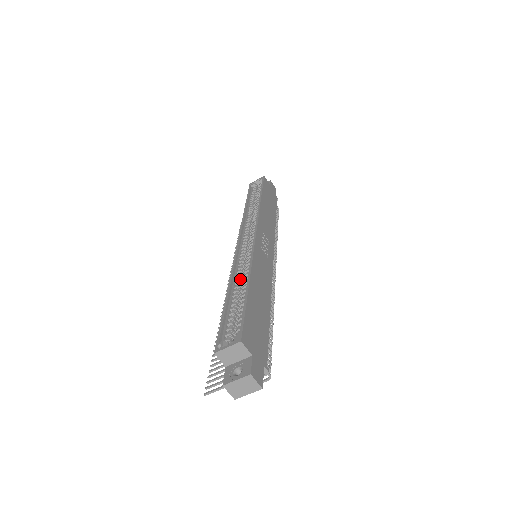
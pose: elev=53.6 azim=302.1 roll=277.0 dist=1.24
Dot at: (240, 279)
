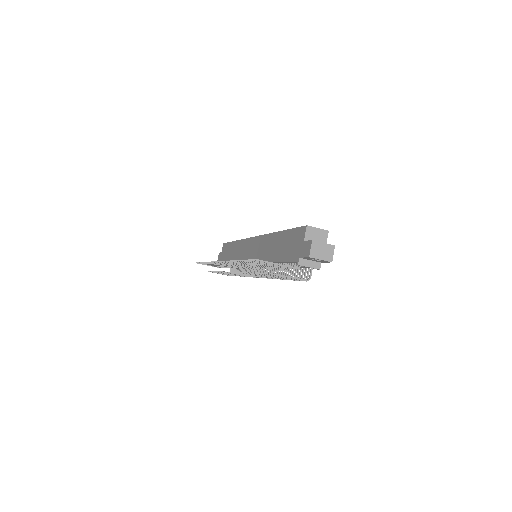
Dot at: occluded
